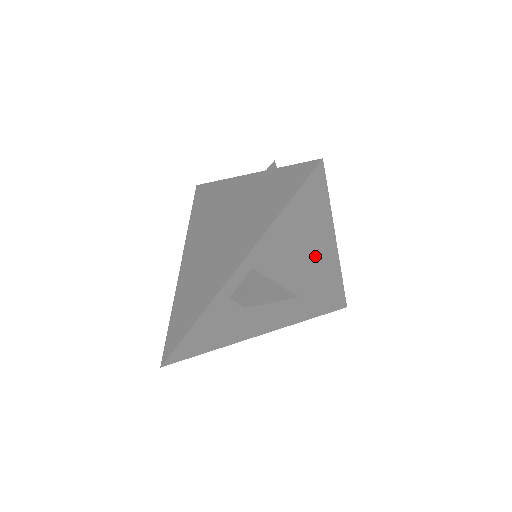
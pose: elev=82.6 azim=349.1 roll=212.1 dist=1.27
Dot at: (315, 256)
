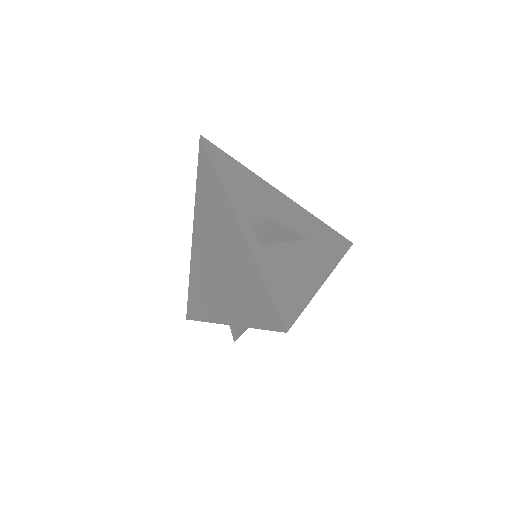
Dot at: (277, 202)
